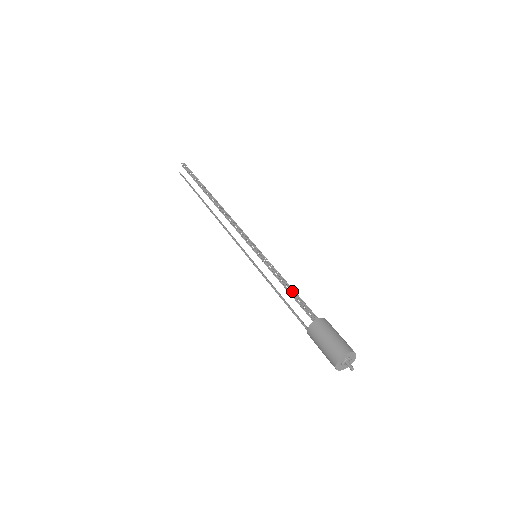
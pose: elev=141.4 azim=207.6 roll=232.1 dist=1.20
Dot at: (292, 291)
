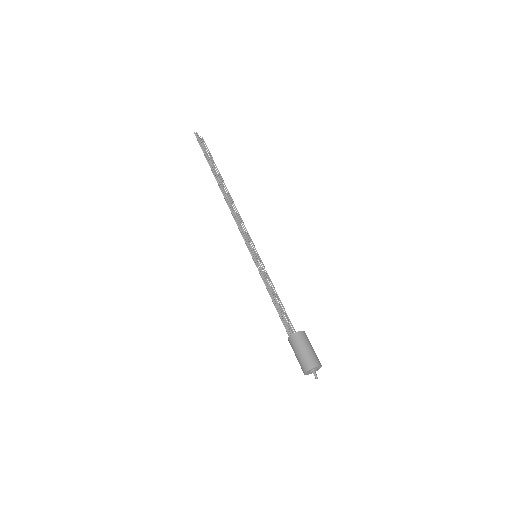
Dot at: (275, 304)
